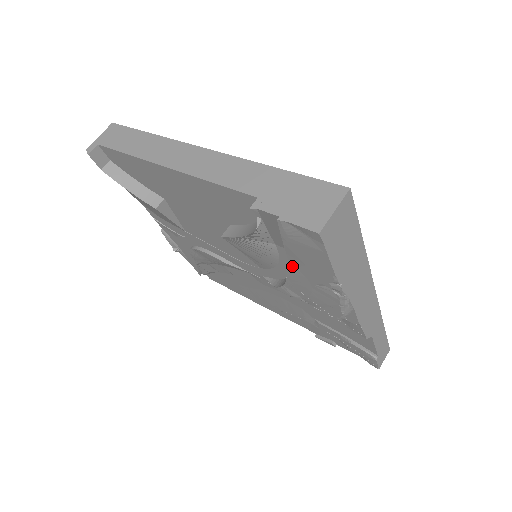
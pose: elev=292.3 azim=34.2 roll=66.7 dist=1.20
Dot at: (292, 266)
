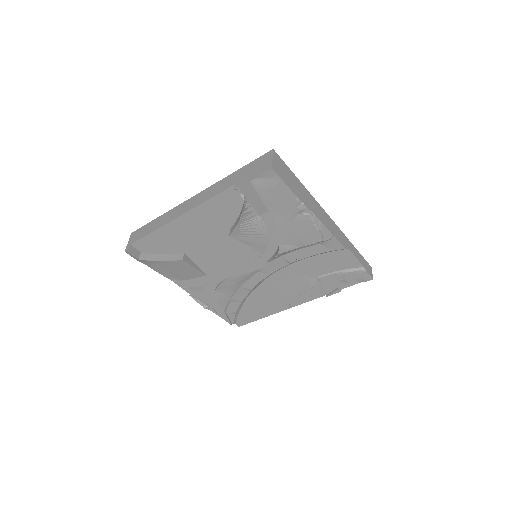
Dot at: (274, 217)
